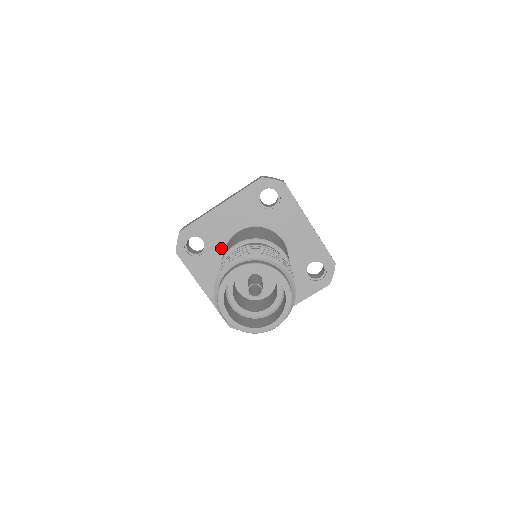
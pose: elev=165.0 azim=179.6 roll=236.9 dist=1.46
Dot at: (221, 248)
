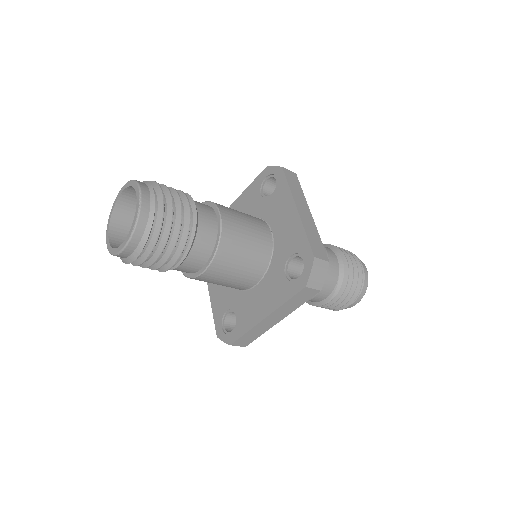
Dot at: occluded
